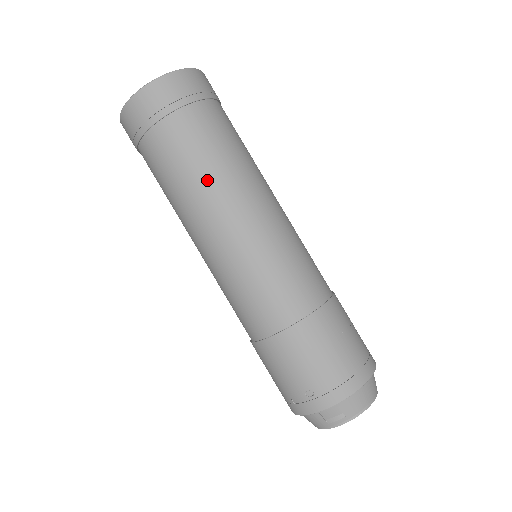
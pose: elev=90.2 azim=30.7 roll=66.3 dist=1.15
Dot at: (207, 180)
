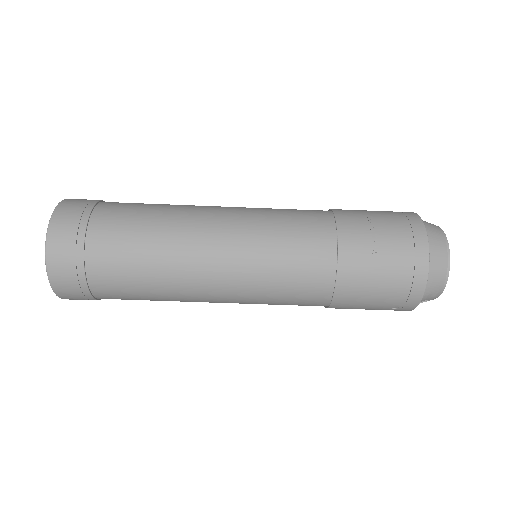
Dot at: (165, 288)
